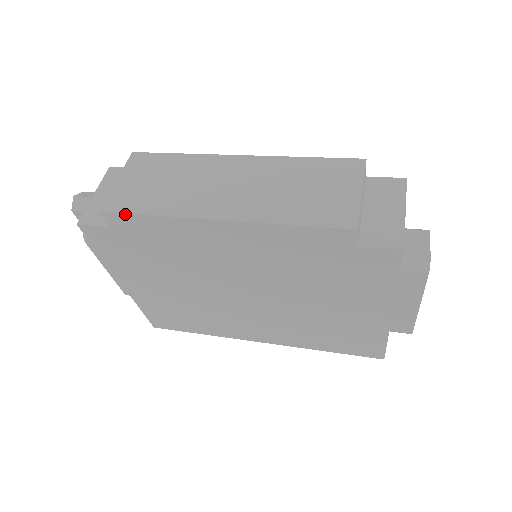
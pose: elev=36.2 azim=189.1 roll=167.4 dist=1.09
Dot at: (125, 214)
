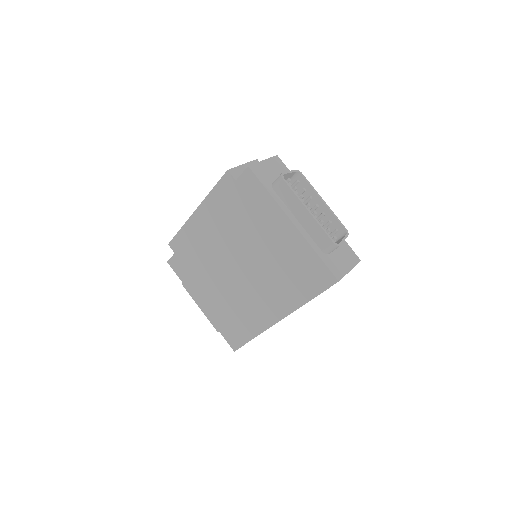
Dot at: (174, 238)
